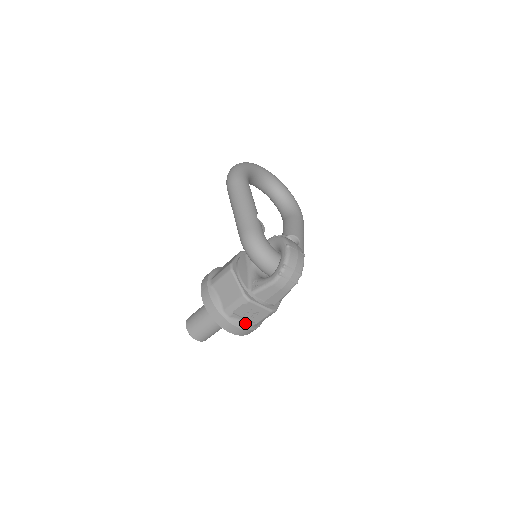
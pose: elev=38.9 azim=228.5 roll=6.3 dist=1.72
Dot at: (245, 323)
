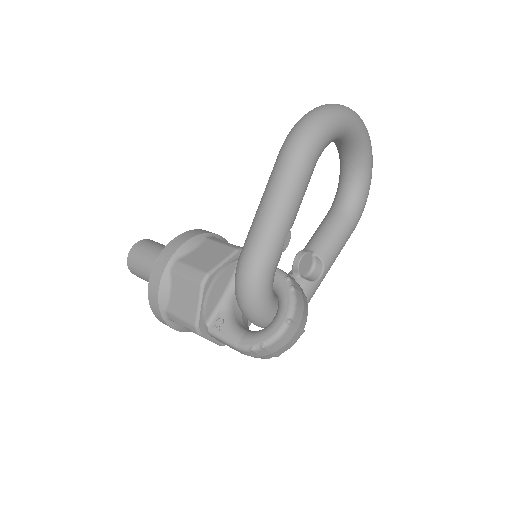
Dot at: (186, 328)
